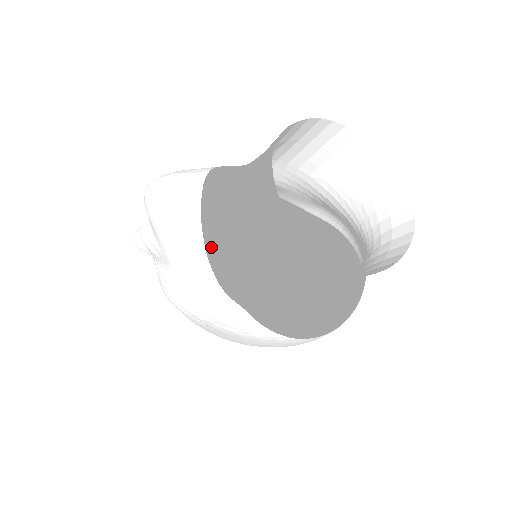
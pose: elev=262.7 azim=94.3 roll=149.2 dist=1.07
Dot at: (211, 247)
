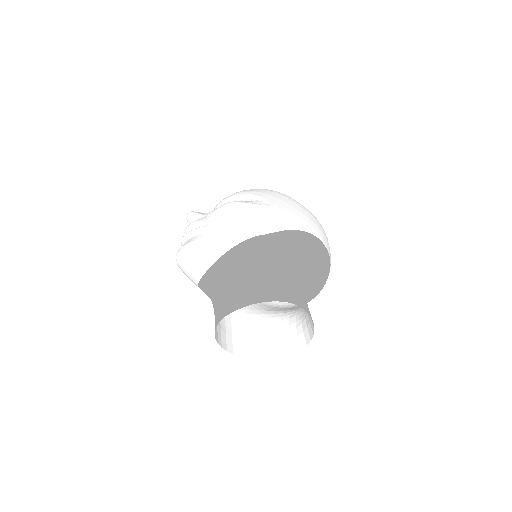
Dot at: occluded
